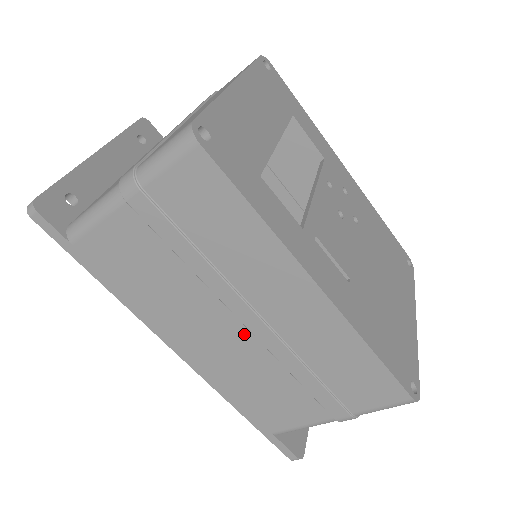
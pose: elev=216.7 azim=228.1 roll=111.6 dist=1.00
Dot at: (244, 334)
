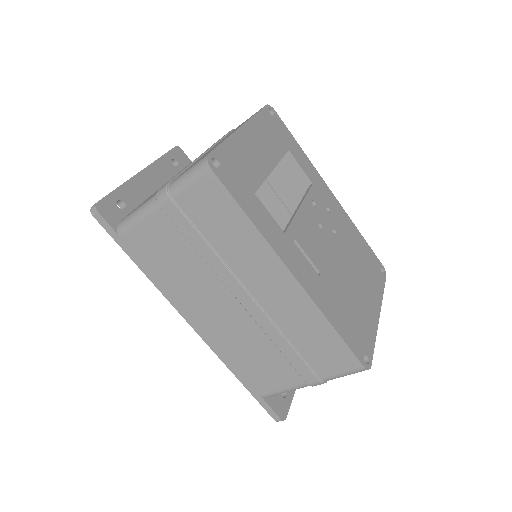
Dot at: (240, 310)
